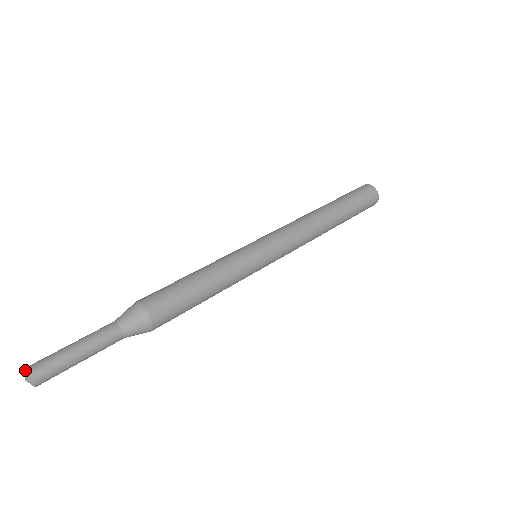
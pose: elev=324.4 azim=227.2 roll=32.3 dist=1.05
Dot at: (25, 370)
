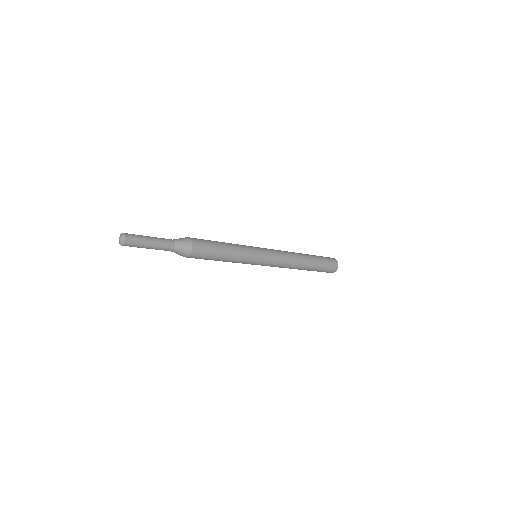
Dot at: (122, 233)
